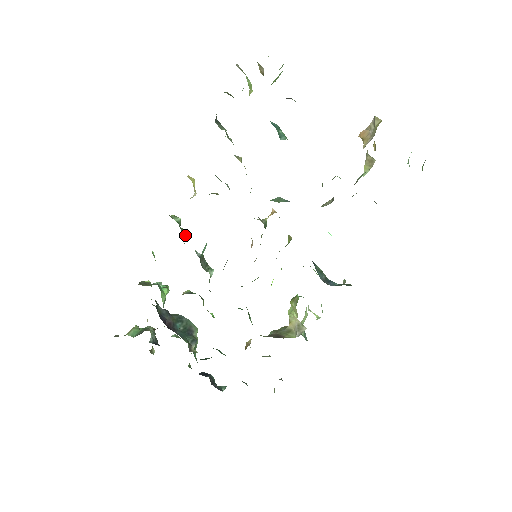
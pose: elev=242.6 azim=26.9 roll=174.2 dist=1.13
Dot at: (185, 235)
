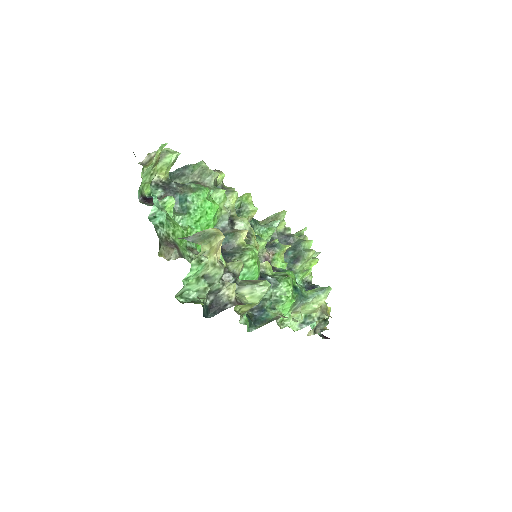
Dot at: (248, 212)
